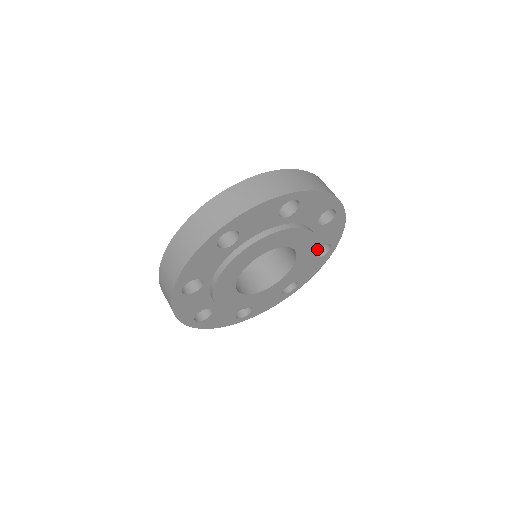
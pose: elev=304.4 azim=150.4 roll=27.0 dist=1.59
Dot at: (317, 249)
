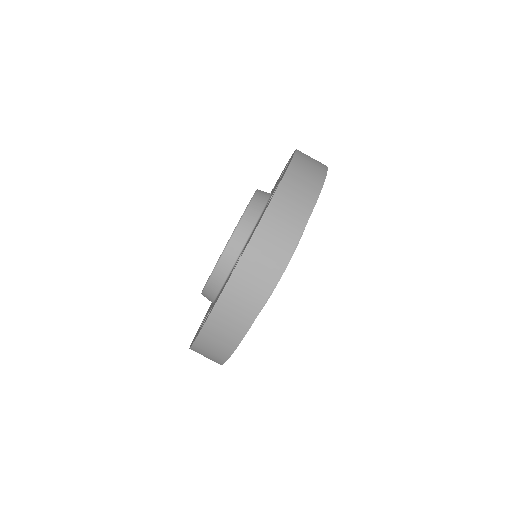
Dot at: occluded
